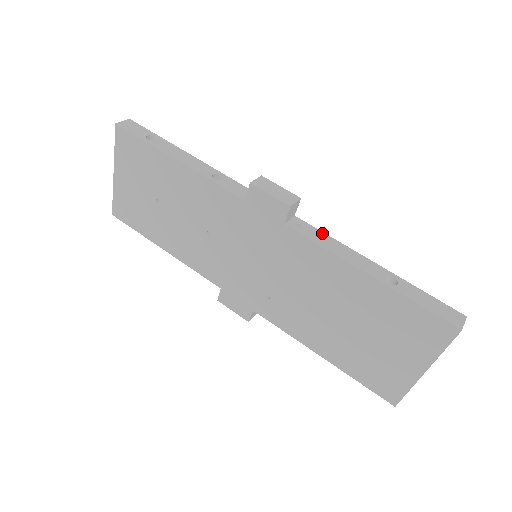
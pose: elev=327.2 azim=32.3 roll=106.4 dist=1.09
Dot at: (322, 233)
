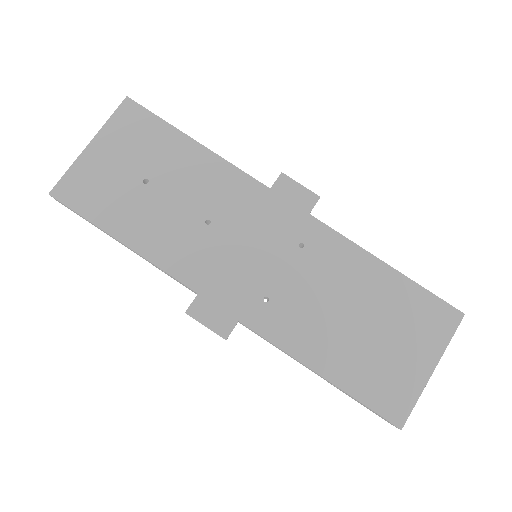
Dot at: occluded
